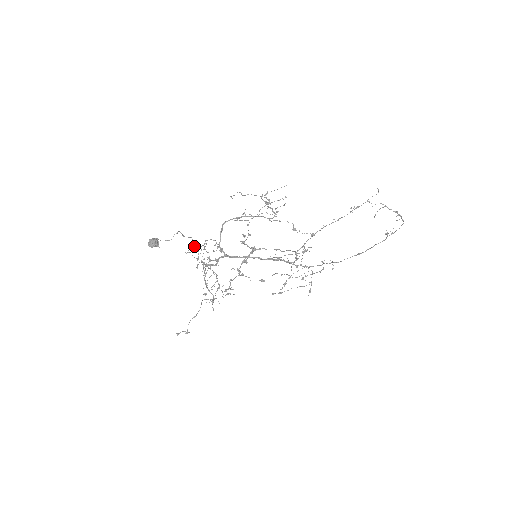
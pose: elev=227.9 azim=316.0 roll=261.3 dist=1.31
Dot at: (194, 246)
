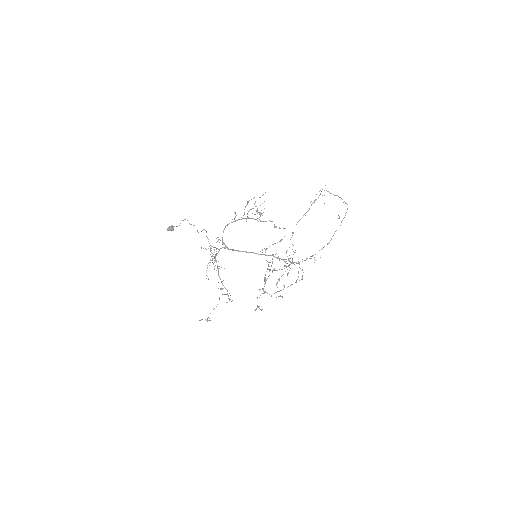
Dot at: occluded
